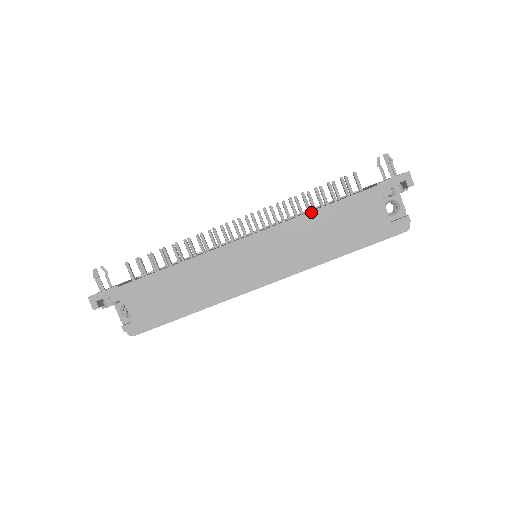
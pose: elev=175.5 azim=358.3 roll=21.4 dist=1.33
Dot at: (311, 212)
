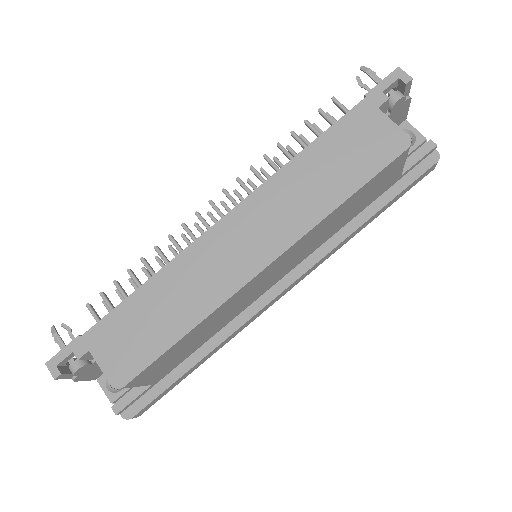
Dot at: (295, 158)
